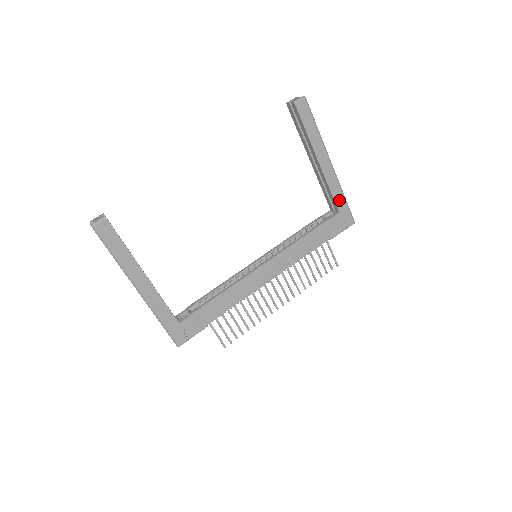
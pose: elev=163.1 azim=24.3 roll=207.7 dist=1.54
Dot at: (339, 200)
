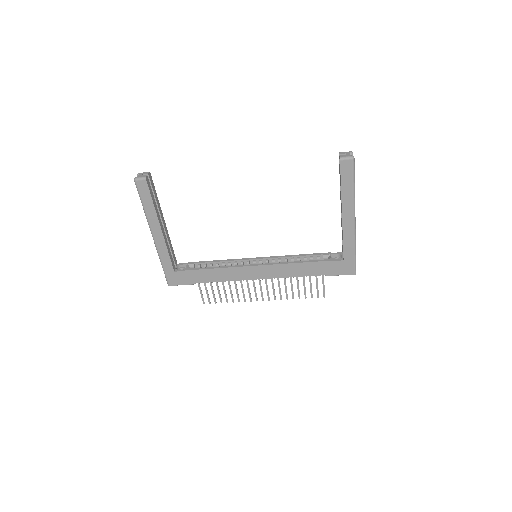
Dot at: (348, 251)
